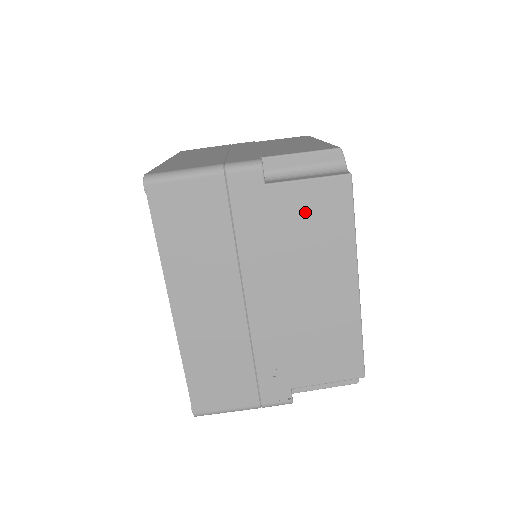
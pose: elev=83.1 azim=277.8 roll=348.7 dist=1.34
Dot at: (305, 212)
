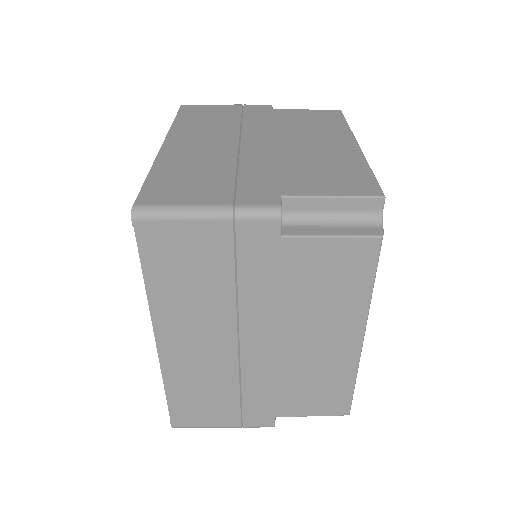
Dot at: occluded
